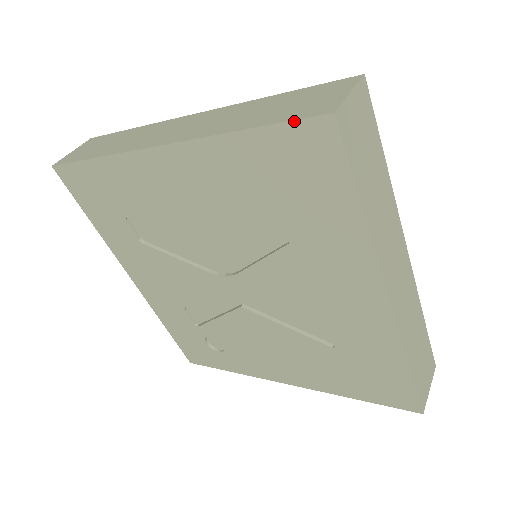
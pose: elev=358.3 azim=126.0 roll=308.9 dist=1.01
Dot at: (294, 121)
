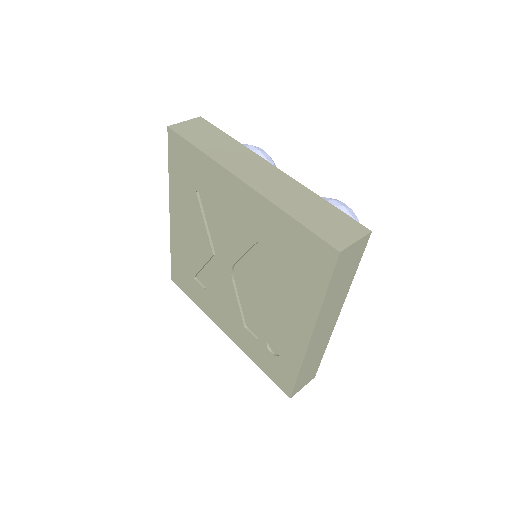
Dot at: (168, 145)
